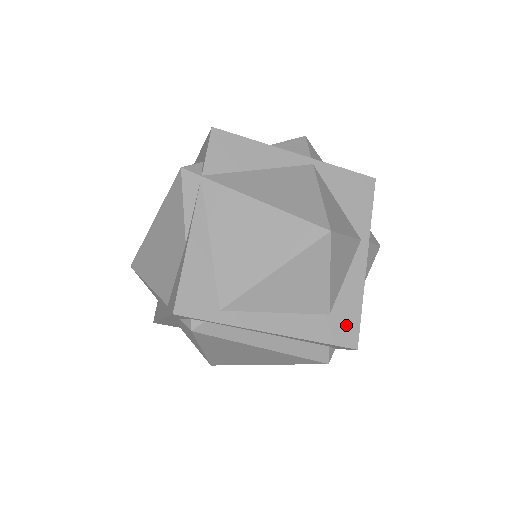
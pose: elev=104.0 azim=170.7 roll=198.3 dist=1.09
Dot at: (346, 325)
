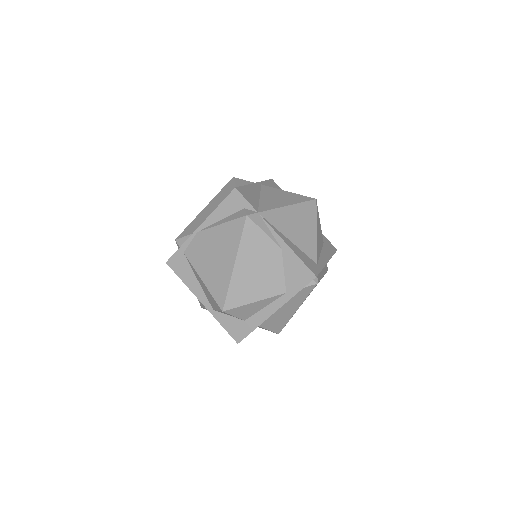
Dot at: (328, 243)
